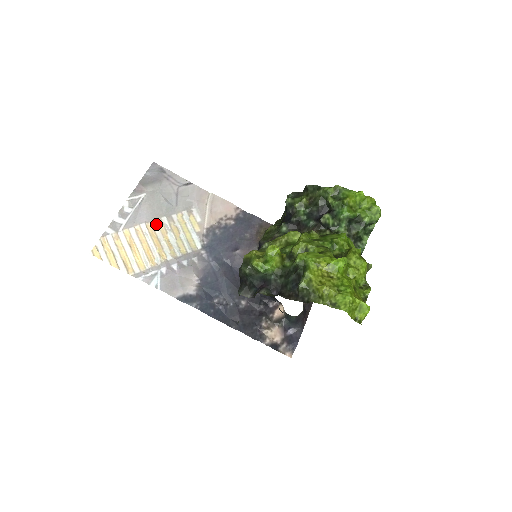
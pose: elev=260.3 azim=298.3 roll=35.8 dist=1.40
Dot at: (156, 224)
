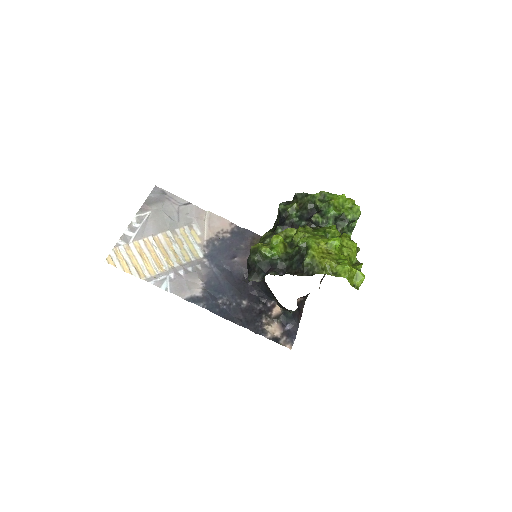
Dot at: (162, 237)
